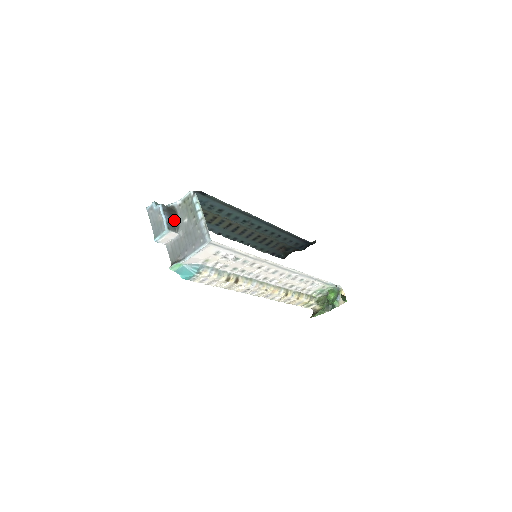
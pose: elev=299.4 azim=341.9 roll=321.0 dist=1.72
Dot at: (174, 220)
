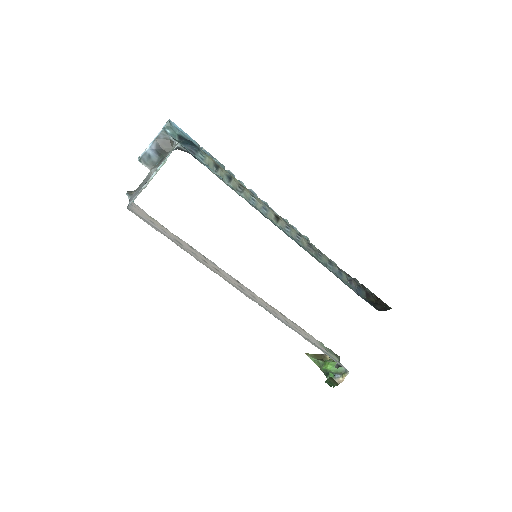
Dot at: (161, 155)
